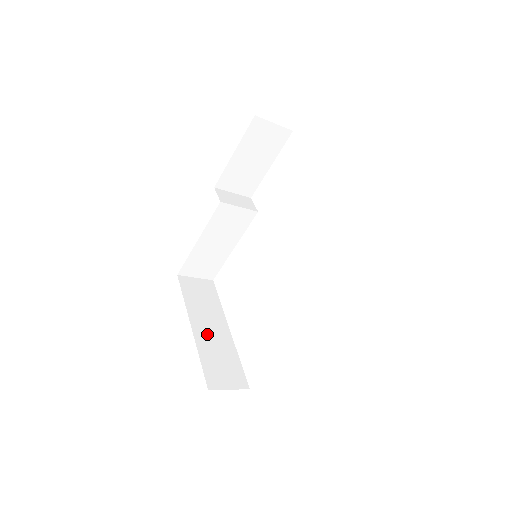
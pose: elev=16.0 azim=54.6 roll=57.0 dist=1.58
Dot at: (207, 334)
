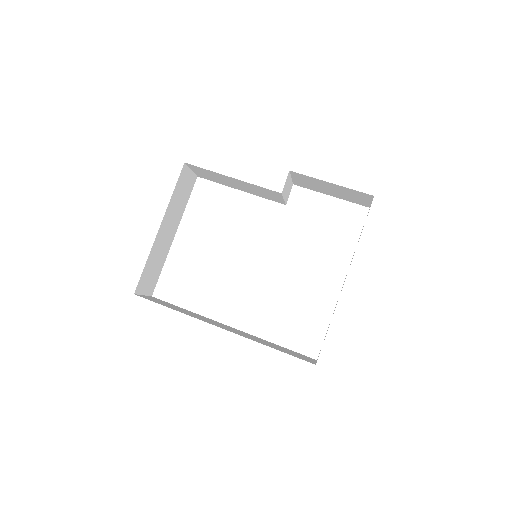
Dot at: (162, 238)
